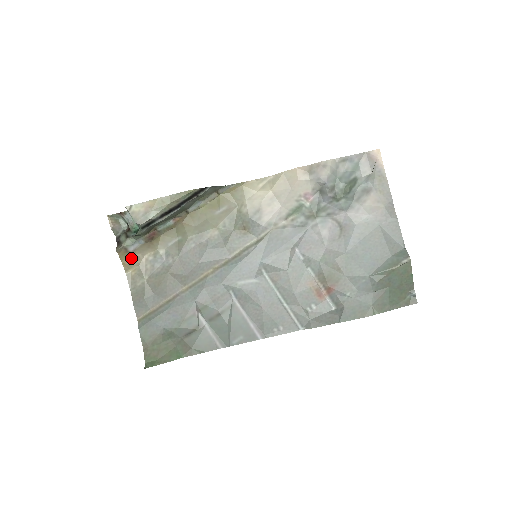
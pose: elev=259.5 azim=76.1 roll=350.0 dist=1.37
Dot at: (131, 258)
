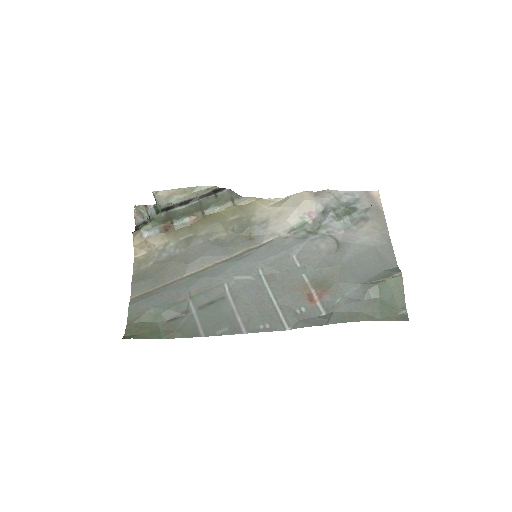
Dot at: (143, 244)
